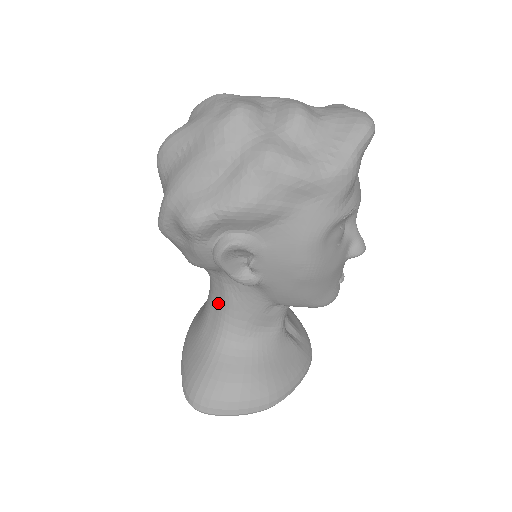
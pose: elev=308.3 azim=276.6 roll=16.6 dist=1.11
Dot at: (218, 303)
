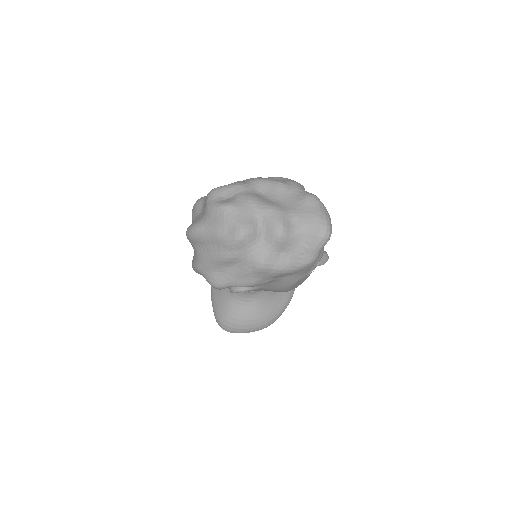
Dot at: occluded
